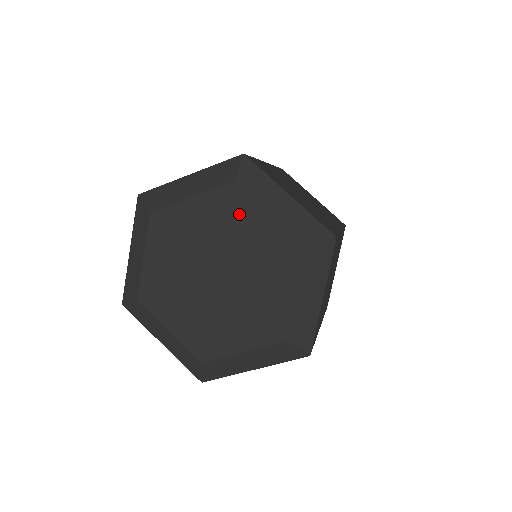
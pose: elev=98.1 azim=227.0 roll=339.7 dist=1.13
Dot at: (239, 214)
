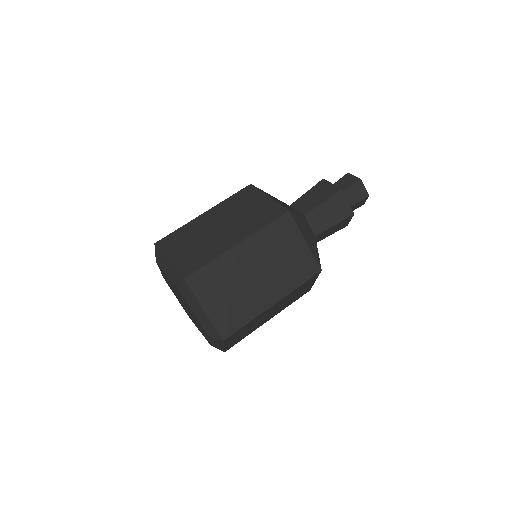
Dot at: (184, 300)
